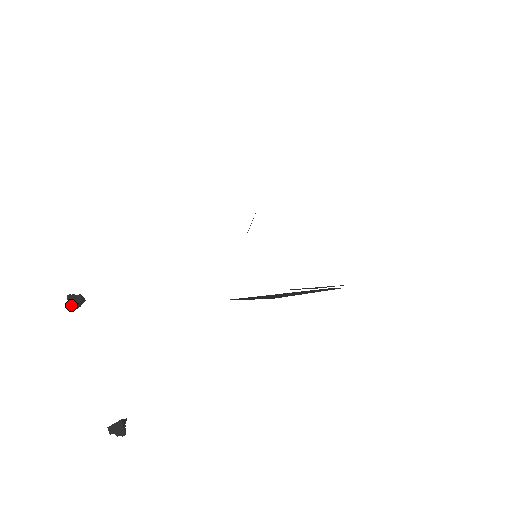
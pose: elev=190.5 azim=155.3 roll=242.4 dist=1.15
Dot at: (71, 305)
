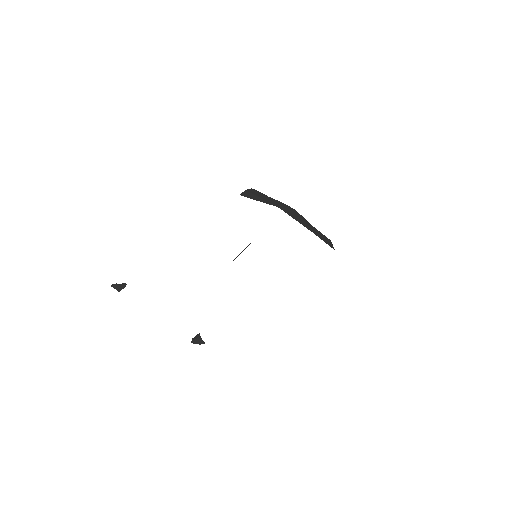
Dot at: (118, 290)
